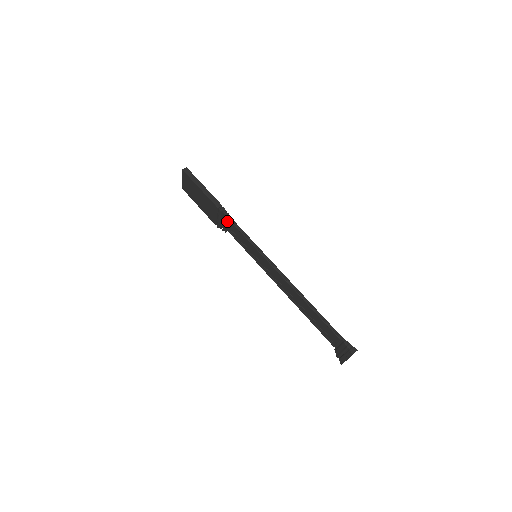
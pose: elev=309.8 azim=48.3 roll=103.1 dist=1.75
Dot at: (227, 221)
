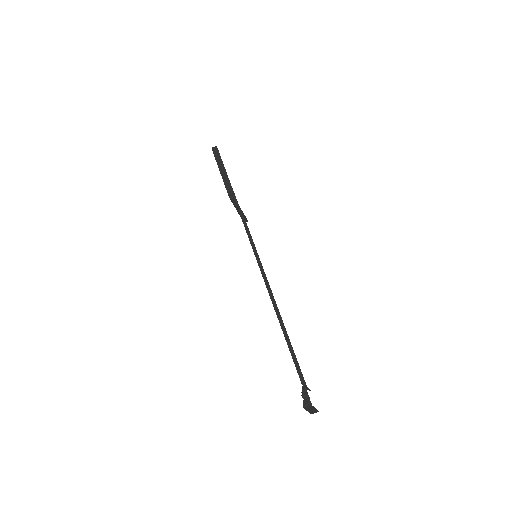
Dot at: (237, 210)
